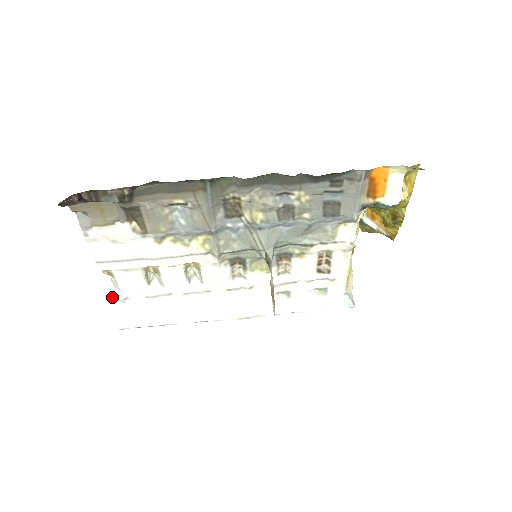
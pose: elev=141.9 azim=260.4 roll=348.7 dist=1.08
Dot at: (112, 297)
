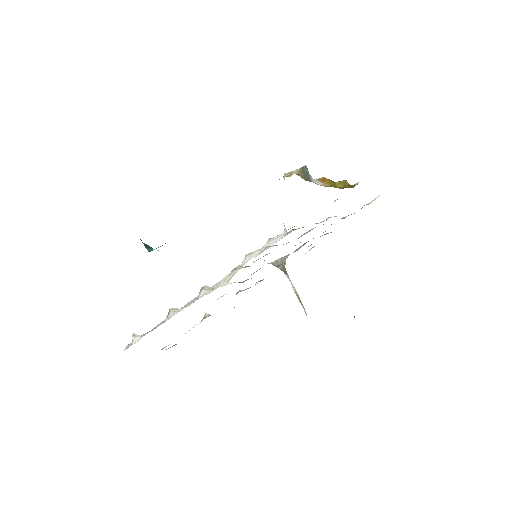
Dot at: (132, 344)
